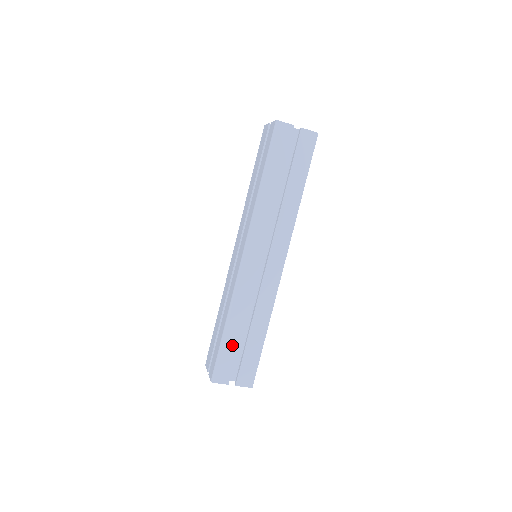
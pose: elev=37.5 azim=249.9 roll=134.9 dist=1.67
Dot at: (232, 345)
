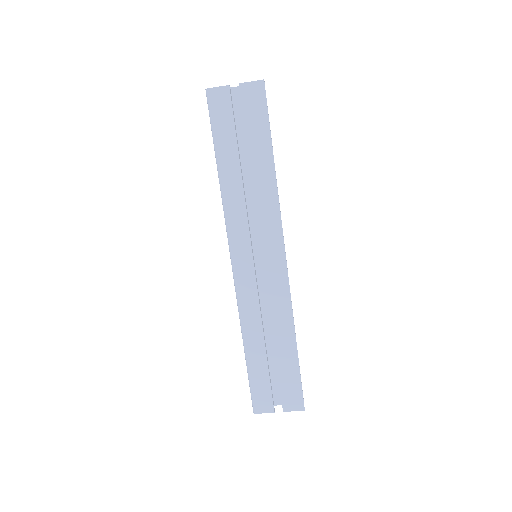
Dot at: (260, 368)
